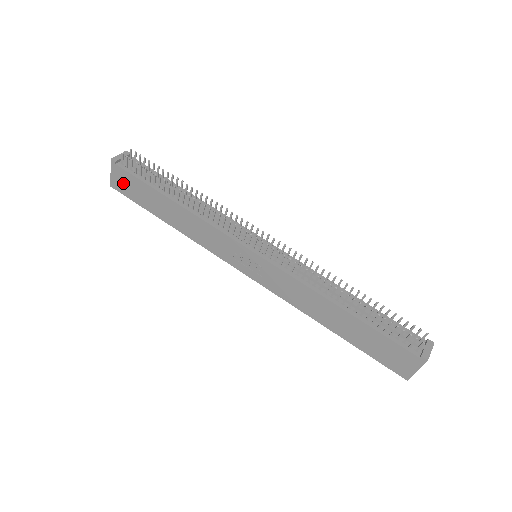
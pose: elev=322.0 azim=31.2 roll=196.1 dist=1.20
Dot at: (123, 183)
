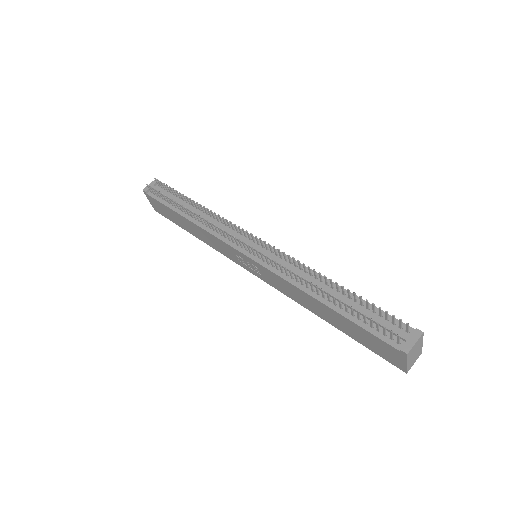
Dot at: (158, 207)
